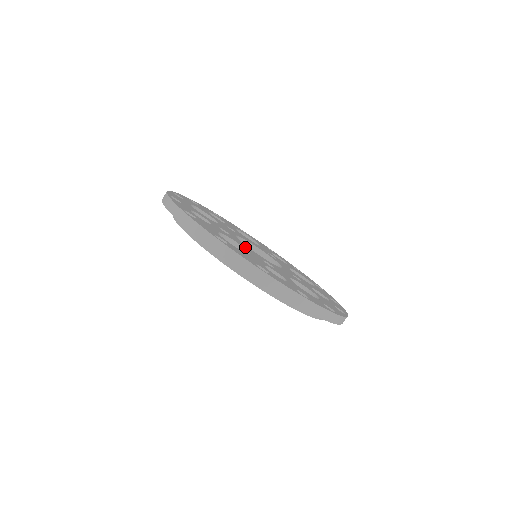
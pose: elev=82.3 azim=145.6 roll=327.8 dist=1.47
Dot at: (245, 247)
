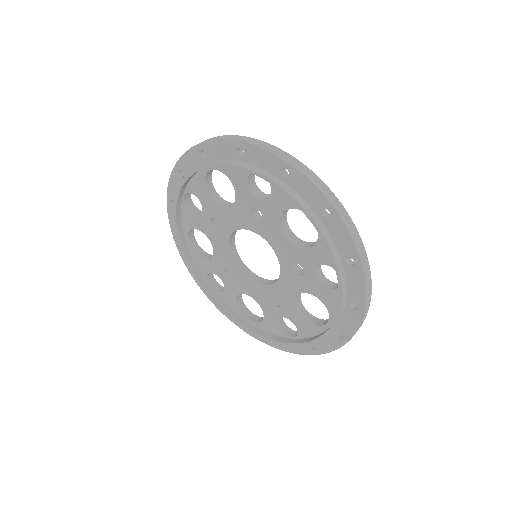
Dot at: occluded
